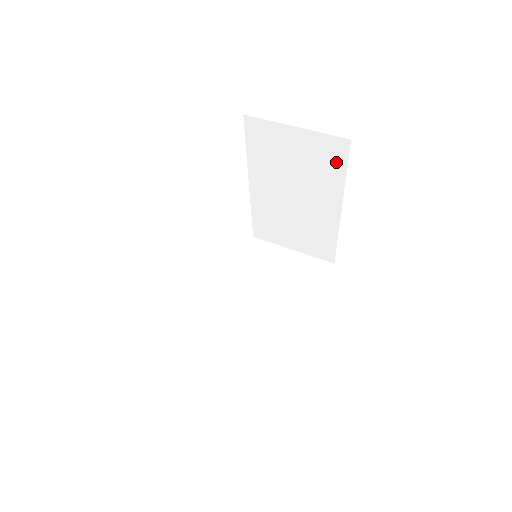
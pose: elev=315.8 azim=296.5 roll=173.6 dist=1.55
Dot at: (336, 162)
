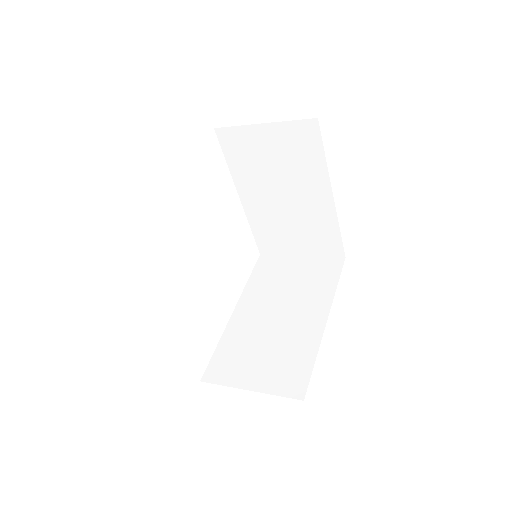
Dot at: (311, 146)
